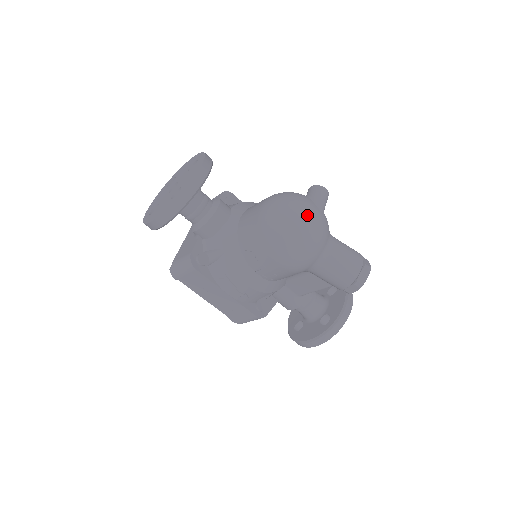
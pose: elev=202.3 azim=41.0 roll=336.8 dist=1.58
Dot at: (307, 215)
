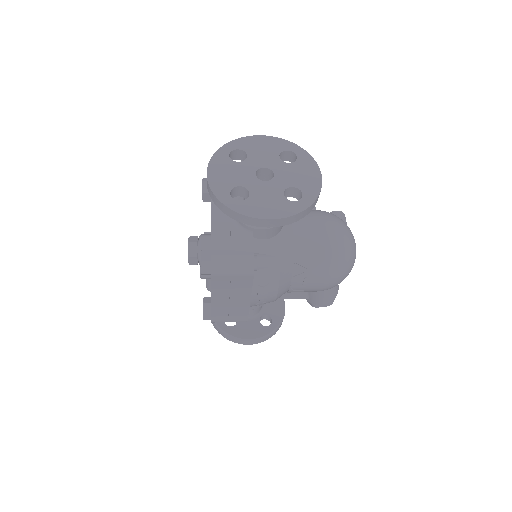
Dot at: occluded
